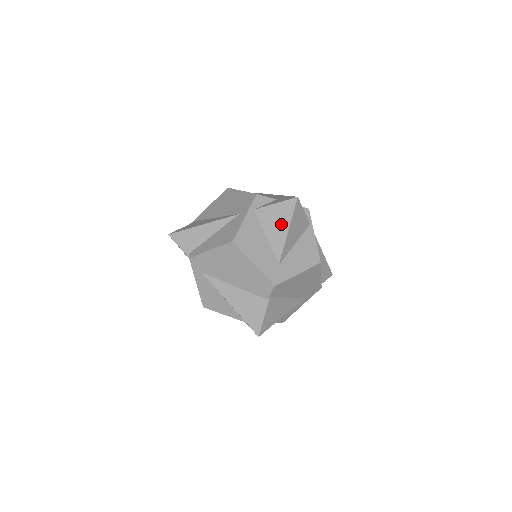
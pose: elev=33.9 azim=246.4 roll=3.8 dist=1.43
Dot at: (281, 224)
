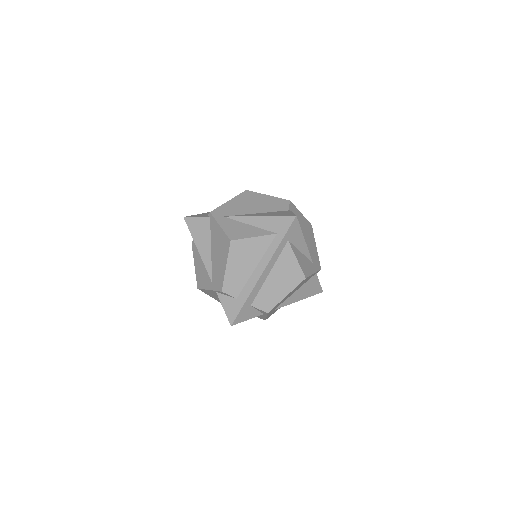
Dot at: occluded
